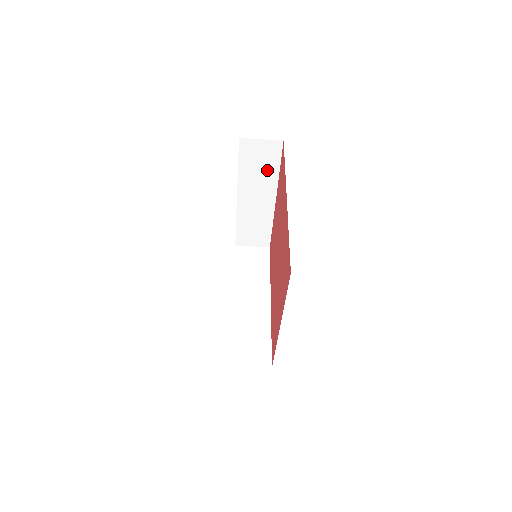
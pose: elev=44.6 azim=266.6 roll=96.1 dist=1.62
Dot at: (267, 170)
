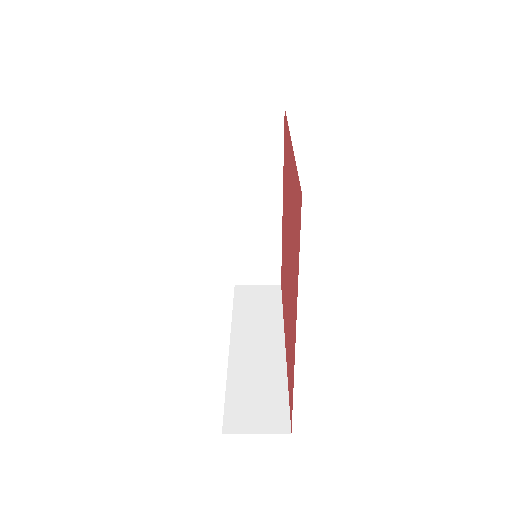
Dot at: occluded
